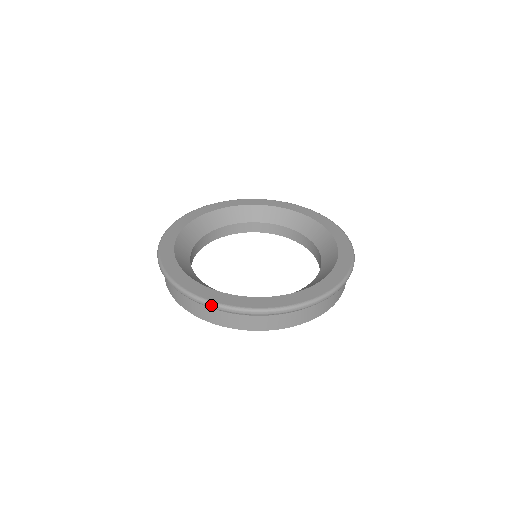
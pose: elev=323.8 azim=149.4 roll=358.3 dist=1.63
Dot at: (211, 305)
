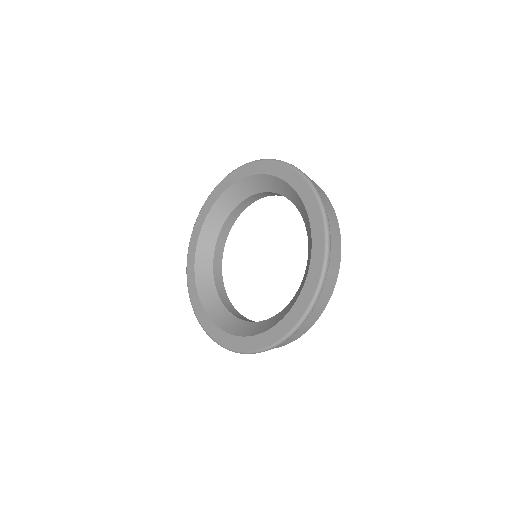
Dot at: occluded
